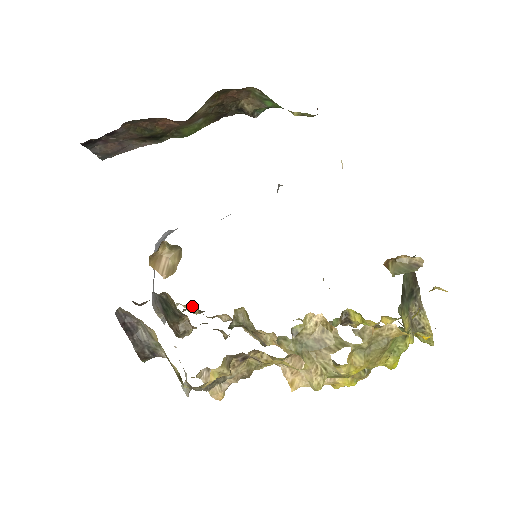
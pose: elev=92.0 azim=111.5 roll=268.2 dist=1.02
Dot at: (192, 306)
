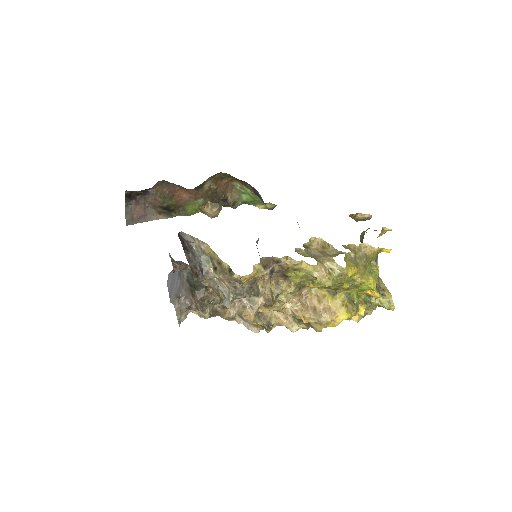
Dot at: occluded
